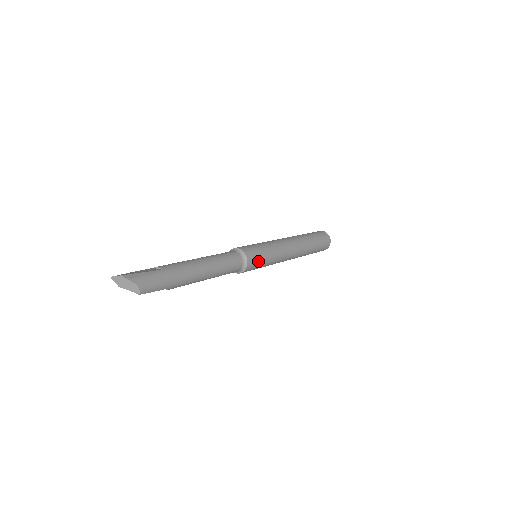
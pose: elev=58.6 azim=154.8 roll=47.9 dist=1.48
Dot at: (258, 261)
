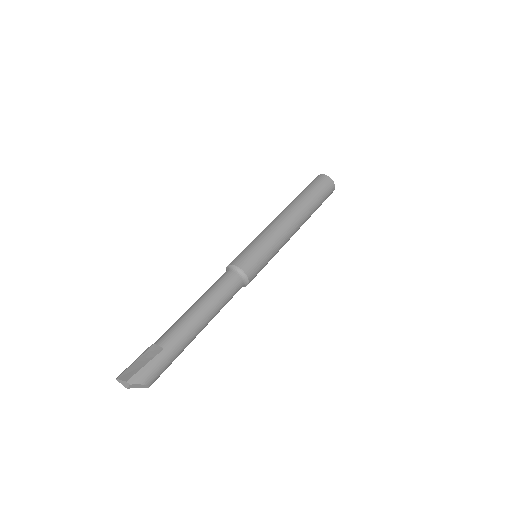
Dot at: (259, 268)
